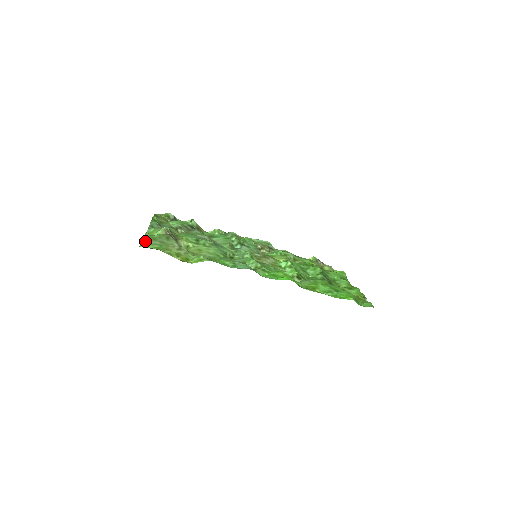
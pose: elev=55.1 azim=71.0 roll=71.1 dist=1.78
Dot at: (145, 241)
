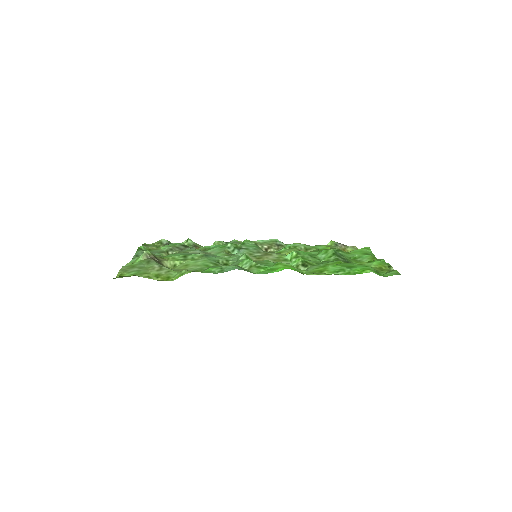
Dot at: (122, 271)
